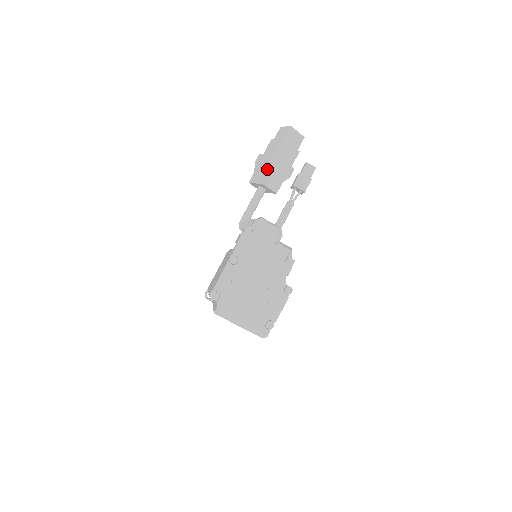
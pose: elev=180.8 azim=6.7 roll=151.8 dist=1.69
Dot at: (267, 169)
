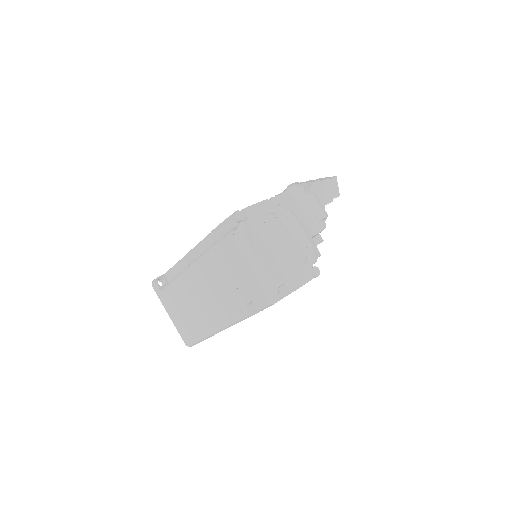
Dot at: (307, 187)
